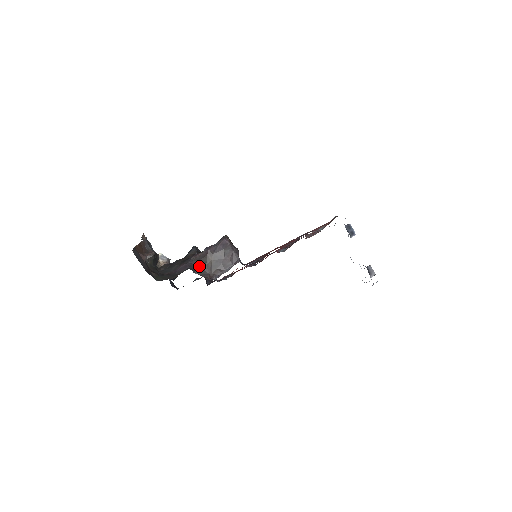
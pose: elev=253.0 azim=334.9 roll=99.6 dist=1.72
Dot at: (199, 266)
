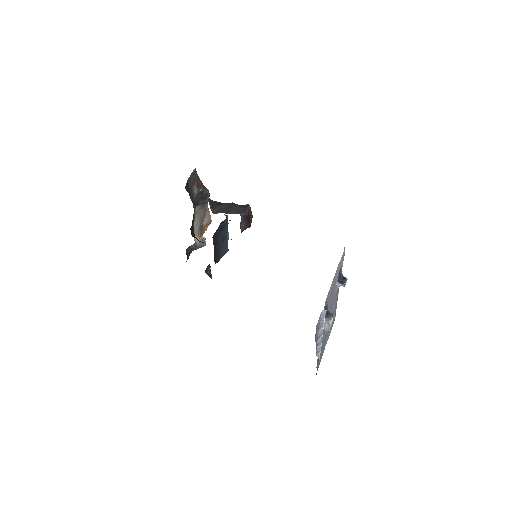
Dot at: (216, 203)
